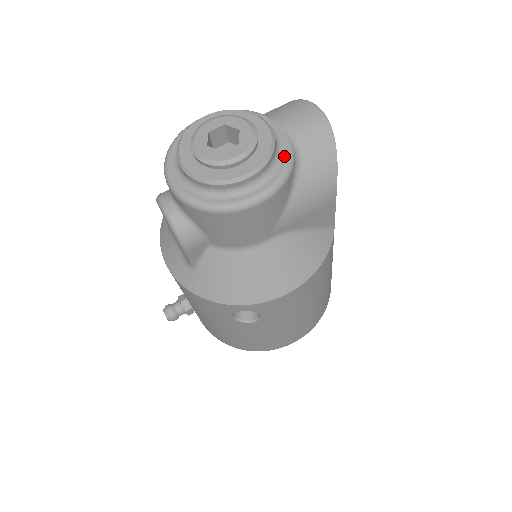
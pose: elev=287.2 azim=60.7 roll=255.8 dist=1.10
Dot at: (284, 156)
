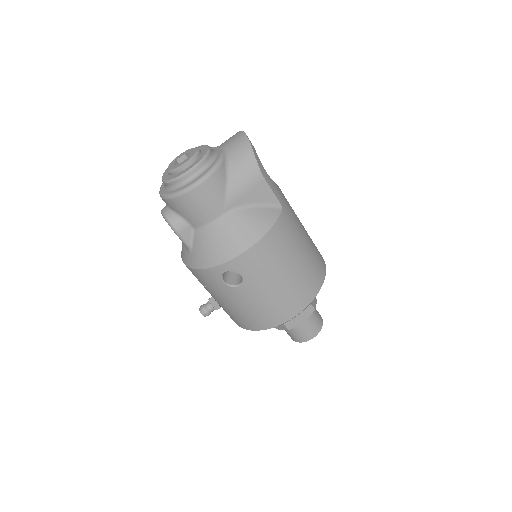
Dot at: (217, 158)
